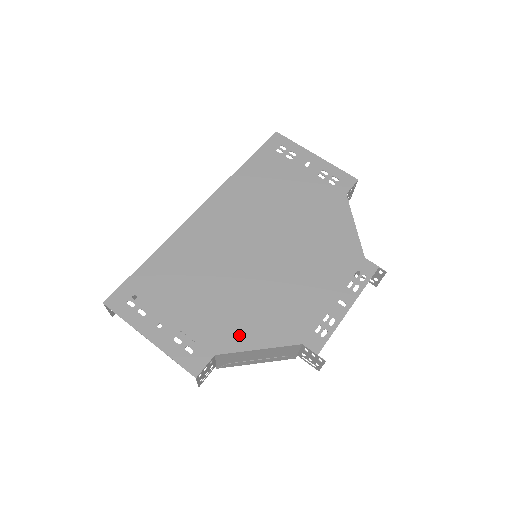
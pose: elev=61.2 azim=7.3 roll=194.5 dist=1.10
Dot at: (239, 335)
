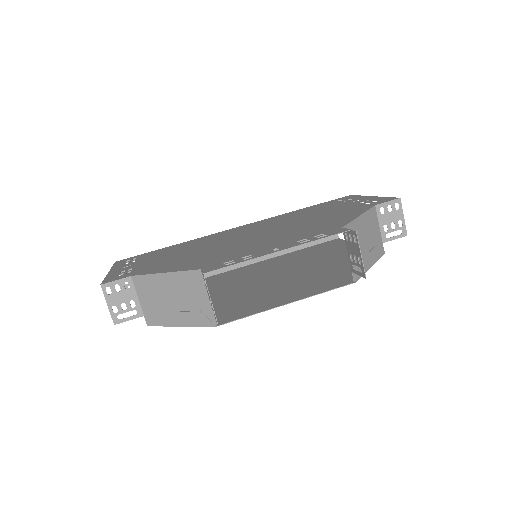
Dot at: (163, 268)
